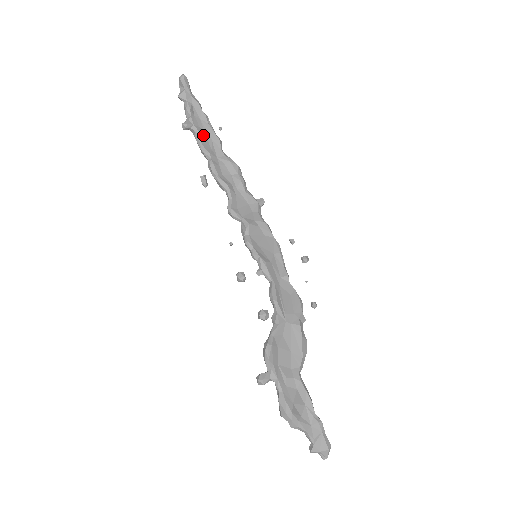
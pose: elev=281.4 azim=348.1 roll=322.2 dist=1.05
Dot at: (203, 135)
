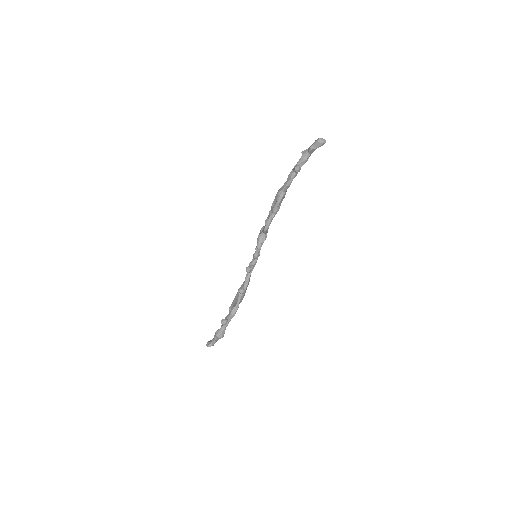
Dot at: (294, 176)
